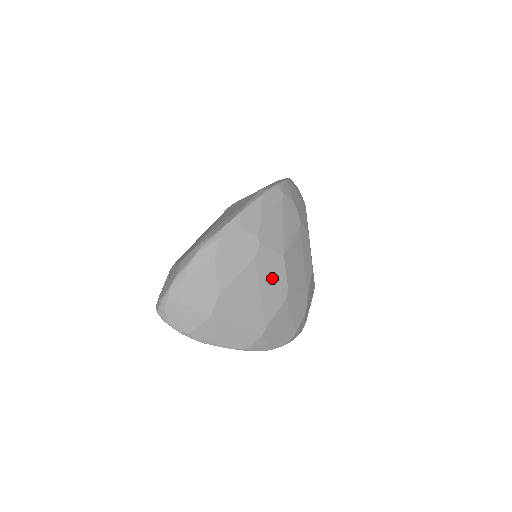
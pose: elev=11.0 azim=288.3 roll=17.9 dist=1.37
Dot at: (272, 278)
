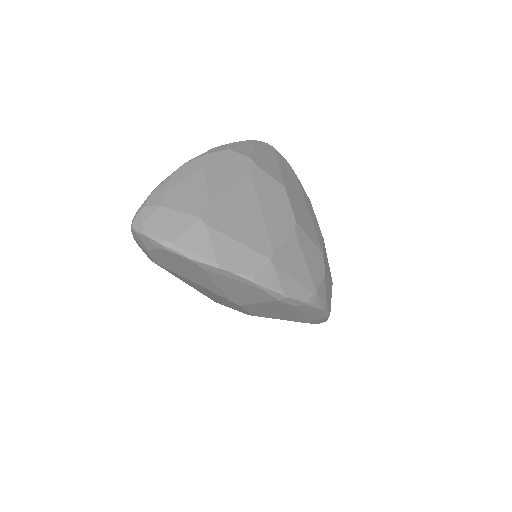
Dot at: (274, 202)
